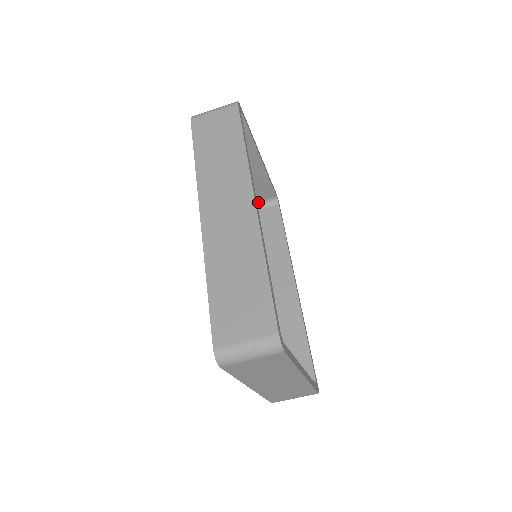
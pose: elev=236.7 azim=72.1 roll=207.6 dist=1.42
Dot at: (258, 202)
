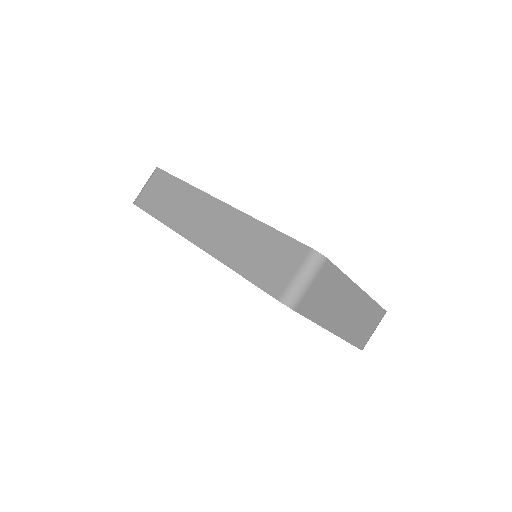
Dot at: occluded
